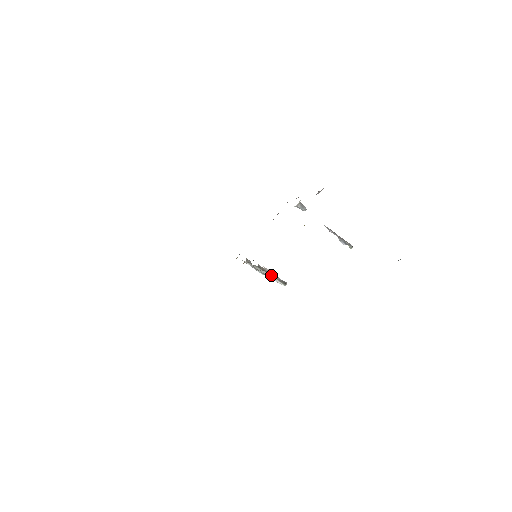
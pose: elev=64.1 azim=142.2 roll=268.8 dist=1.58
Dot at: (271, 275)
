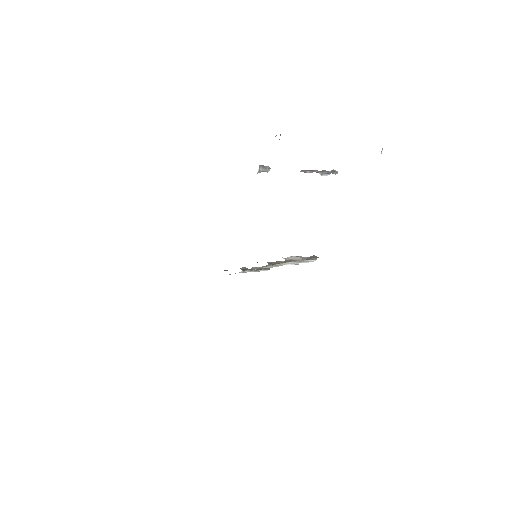
Dot at: (296, 261)
